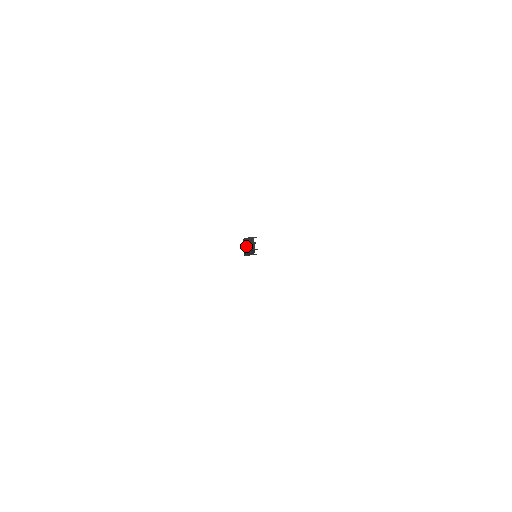
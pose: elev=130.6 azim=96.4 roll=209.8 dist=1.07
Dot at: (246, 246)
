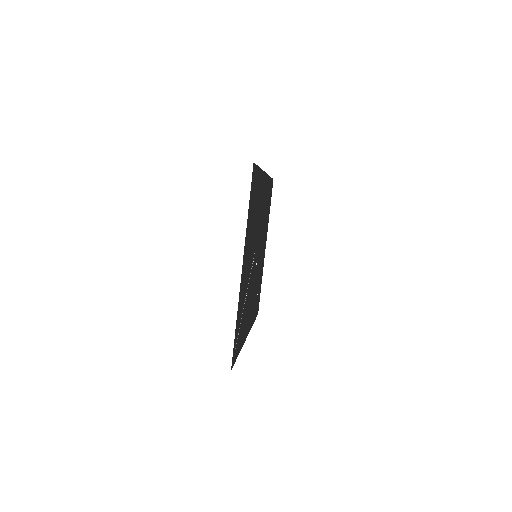
Dot at: occluded
